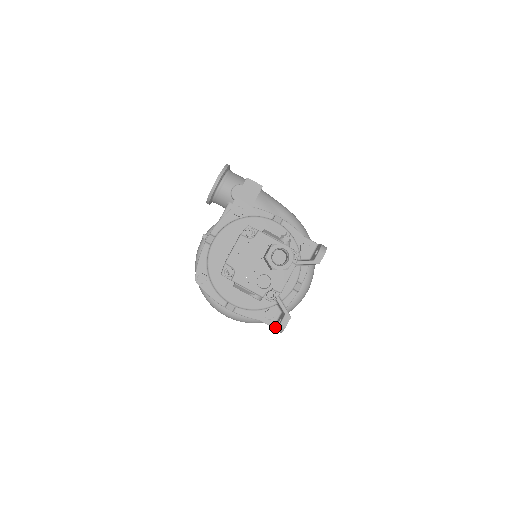
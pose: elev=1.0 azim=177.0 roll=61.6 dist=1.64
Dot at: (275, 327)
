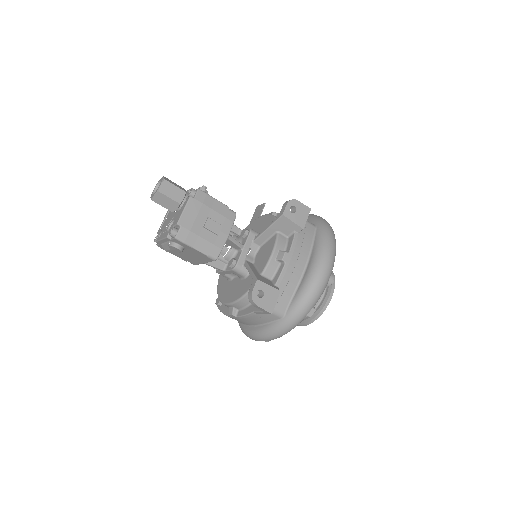
Dot at: occluded
